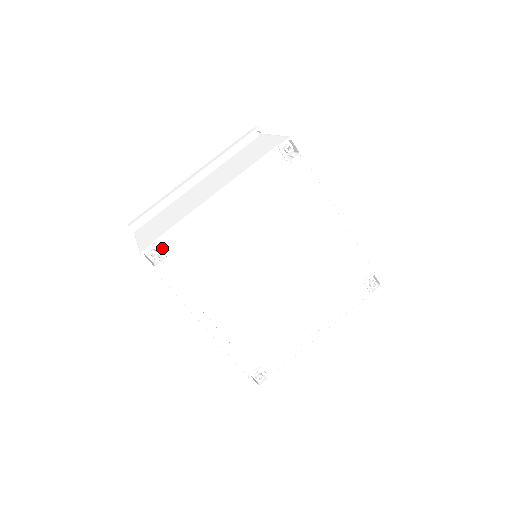
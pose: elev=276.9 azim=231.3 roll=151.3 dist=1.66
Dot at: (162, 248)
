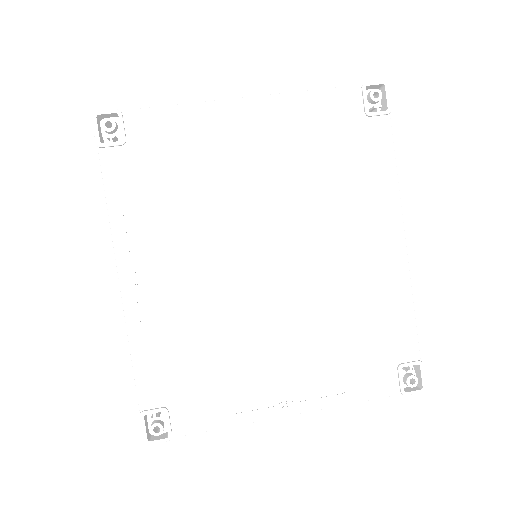
Dot at: (127, 125)
